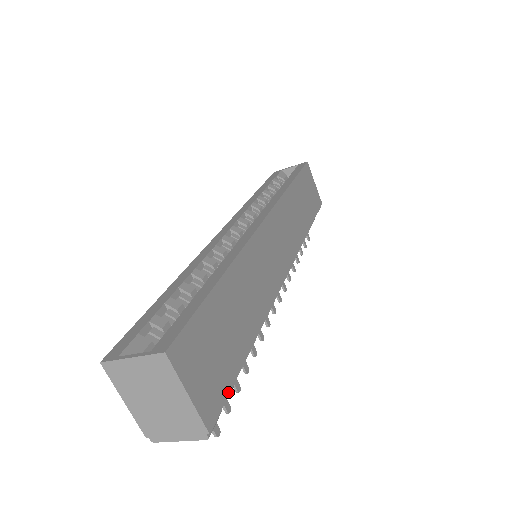
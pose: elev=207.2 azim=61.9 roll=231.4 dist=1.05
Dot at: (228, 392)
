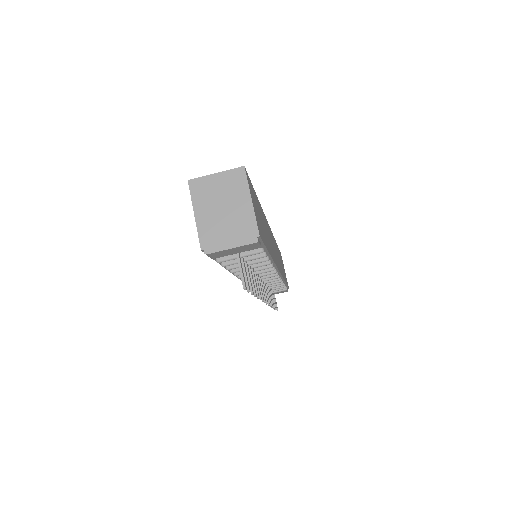
Dot at: (264, 243)
